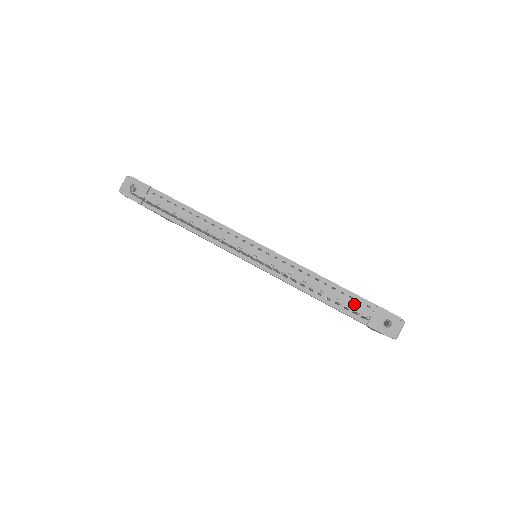
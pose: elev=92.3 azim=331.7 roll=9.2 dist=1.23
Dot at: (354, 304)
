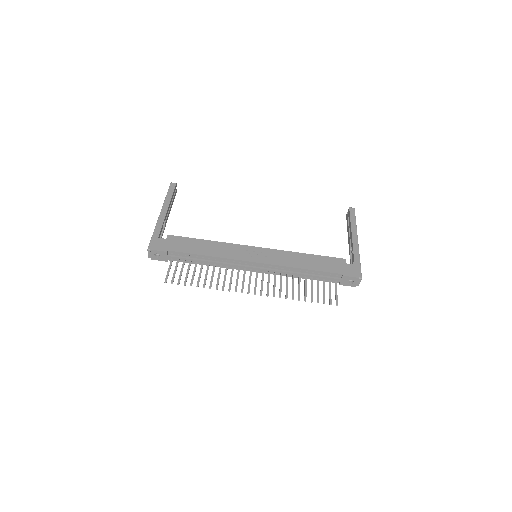
Dot at: (328, 278)
